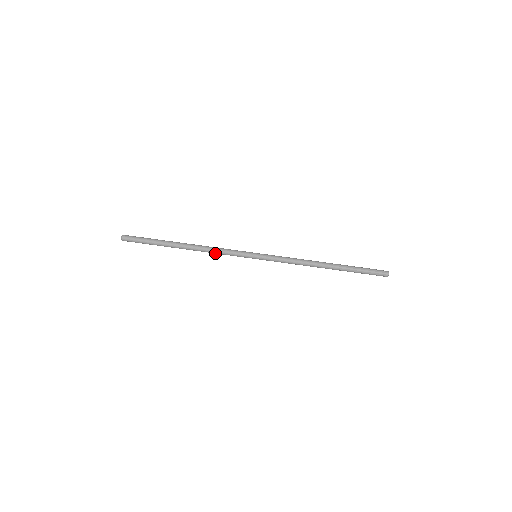
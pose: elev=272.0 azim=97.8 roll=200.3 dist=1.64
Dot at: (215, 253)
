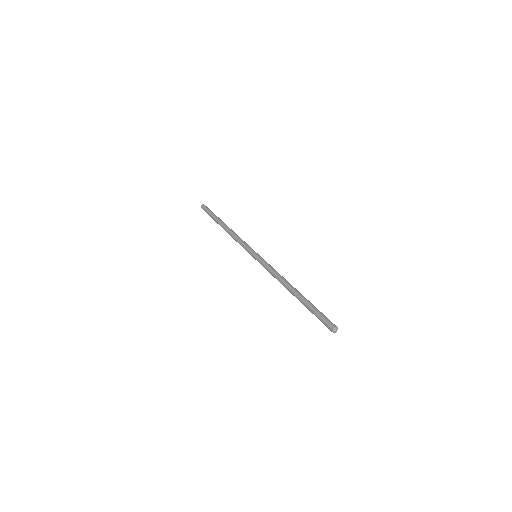
Dot at: (237, 237)
